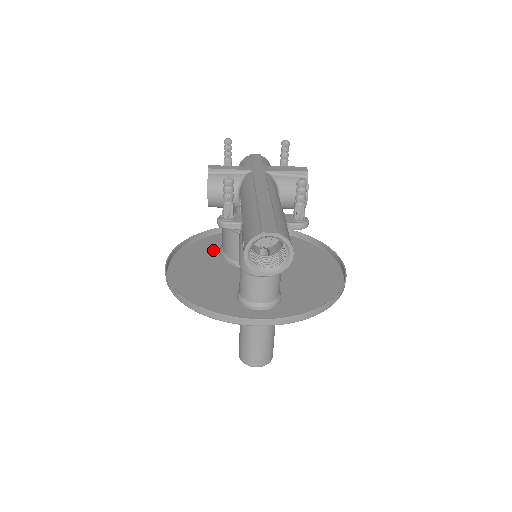
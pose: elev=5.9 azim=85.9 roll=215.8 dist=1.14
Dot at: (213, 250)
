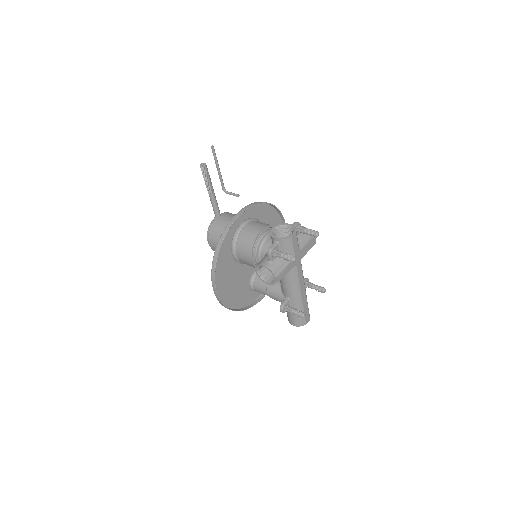
Dot at: (228, 255)
